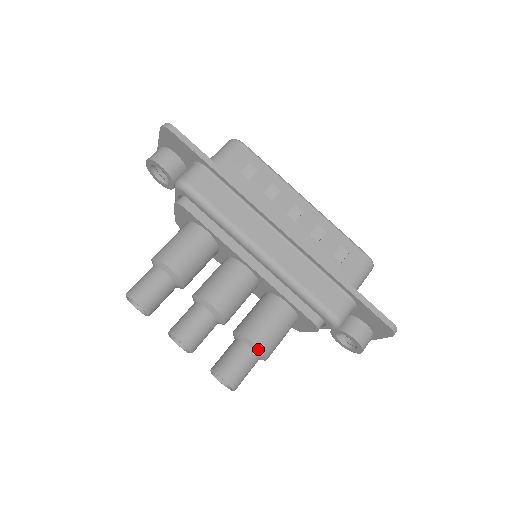
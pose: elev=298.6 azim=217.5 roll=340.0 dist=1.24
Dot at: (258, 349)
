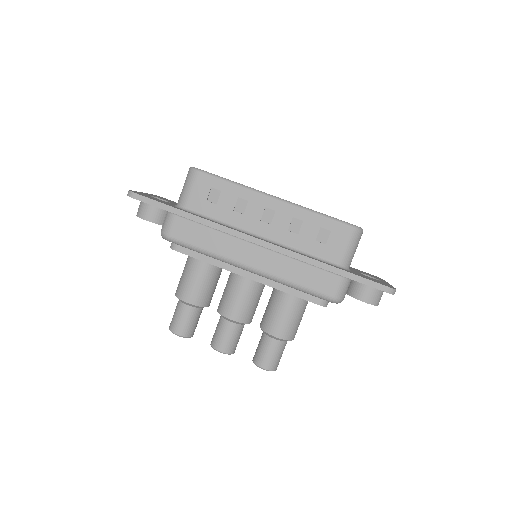
Dot at: (279, 339)
